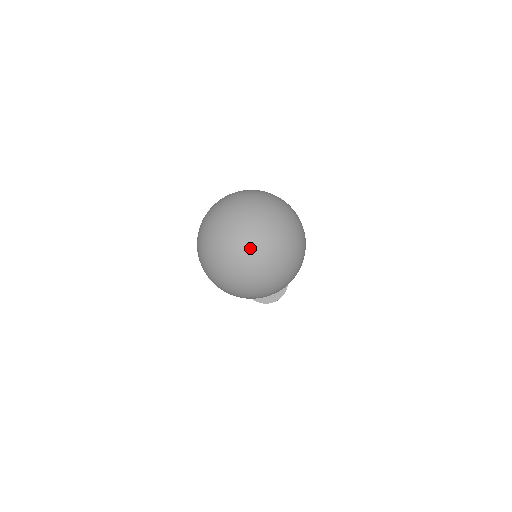
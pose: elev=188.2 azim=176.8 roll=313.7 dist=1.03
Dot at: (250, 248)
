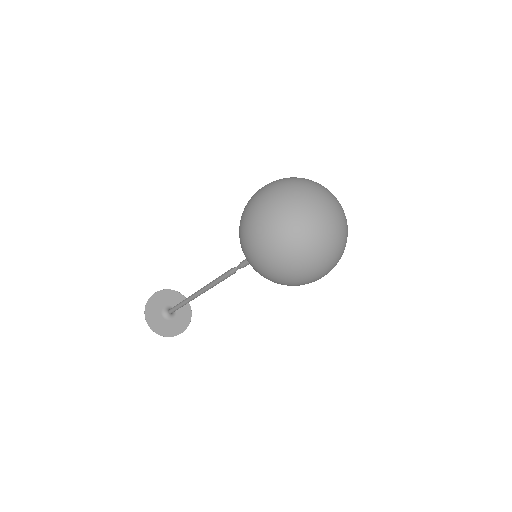
Dot at: (316, 219)
